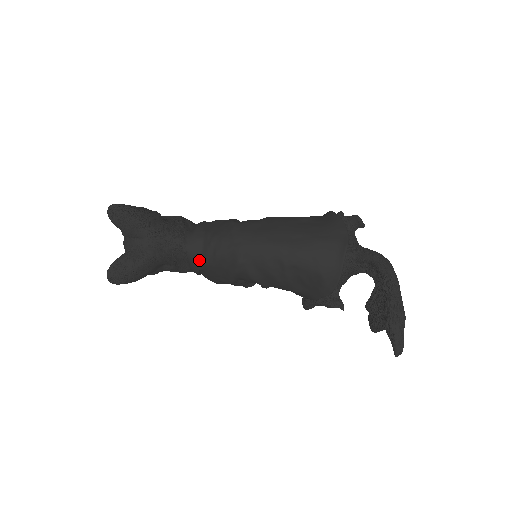
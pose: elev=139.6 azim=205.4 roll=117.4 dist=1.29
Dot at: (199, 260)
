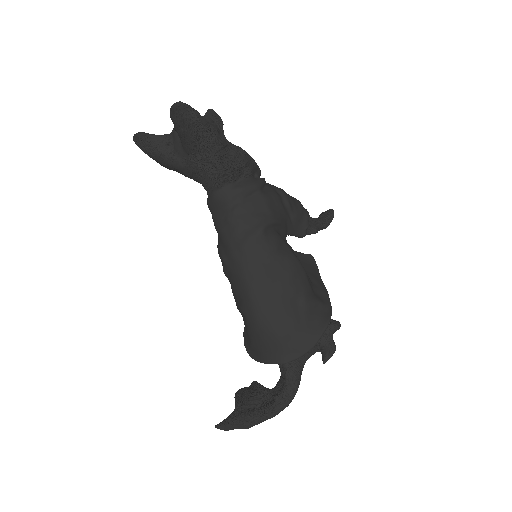
Dot at: (213, 210)
